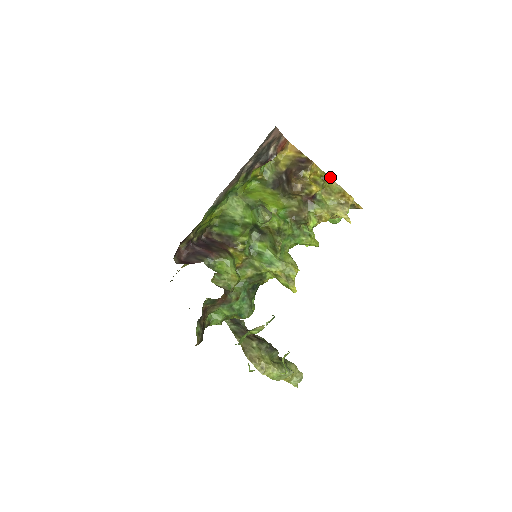
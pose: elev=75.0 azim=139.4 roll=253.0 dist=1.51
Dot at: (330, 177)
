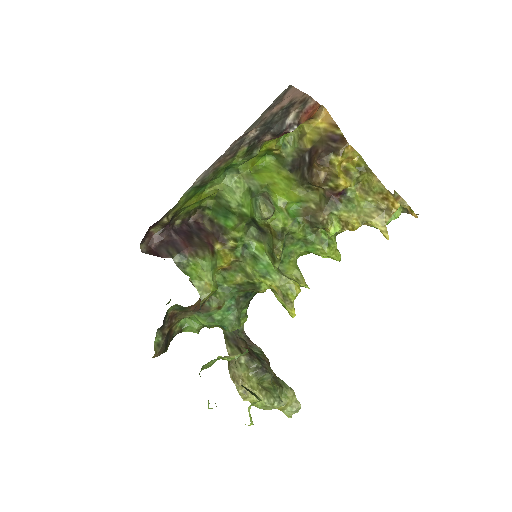
Dot at: (370, 169)
